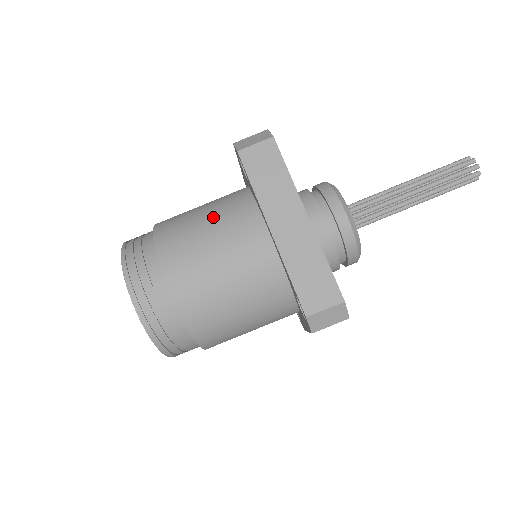
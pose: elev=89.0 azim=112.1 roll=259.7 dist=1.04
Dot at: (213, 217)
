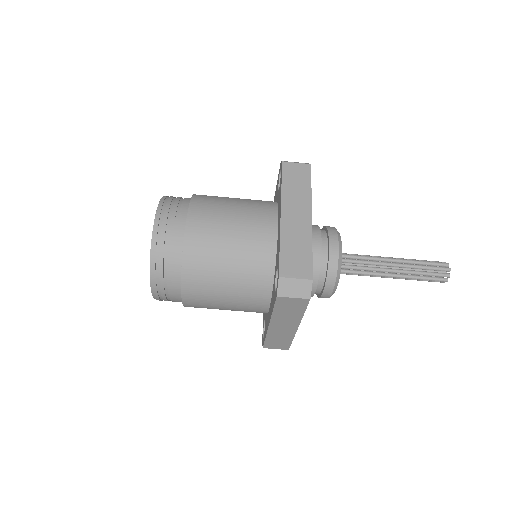
Dot at: (242, 201)
